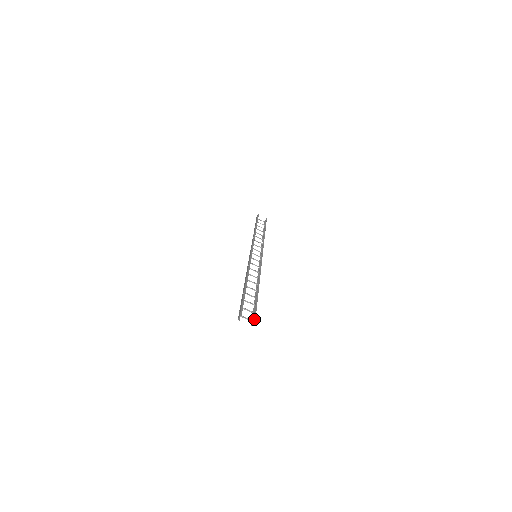
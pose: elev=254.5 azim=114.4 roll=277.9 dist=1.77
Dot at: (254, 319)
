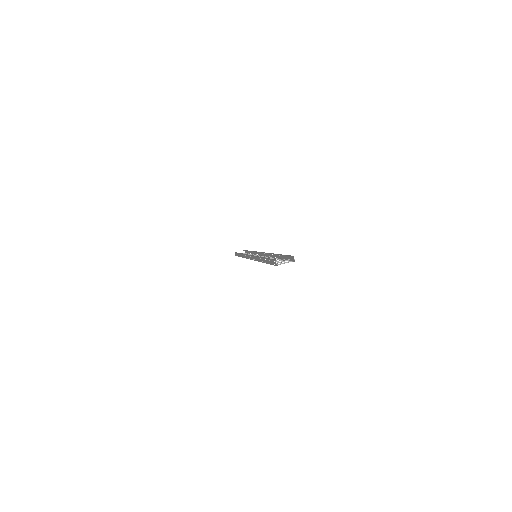
Dot at: (291, 256)
